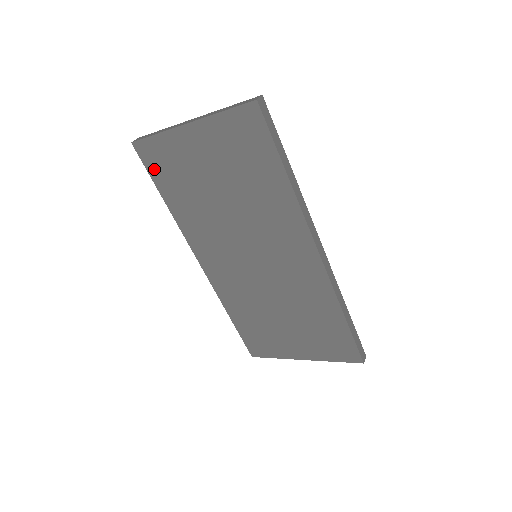
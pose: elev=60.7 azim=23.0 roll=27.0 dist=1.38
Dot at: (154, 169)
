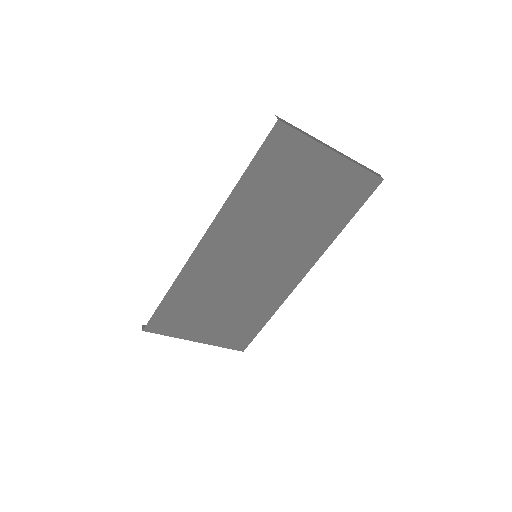
Dot at: (268, 152)
